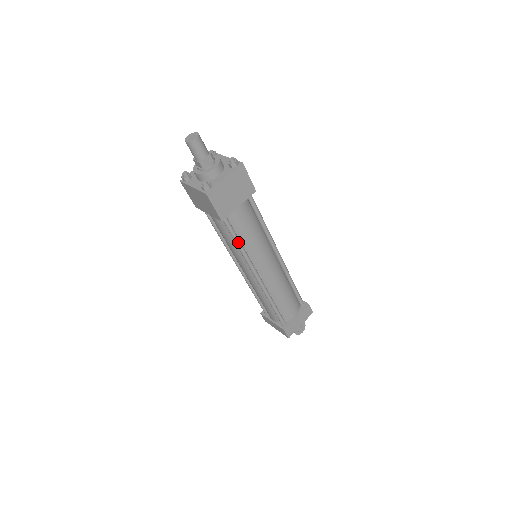
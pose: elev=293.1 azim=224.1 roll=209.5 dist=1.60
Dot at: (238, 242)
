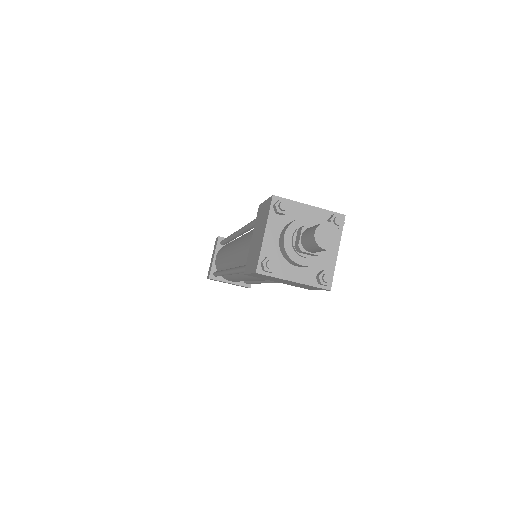
Dot at: occluded
